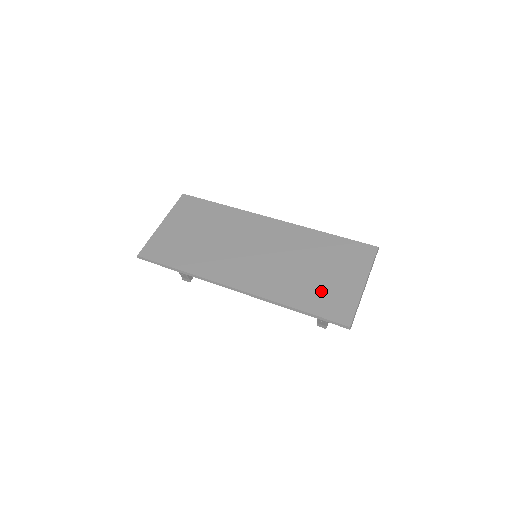
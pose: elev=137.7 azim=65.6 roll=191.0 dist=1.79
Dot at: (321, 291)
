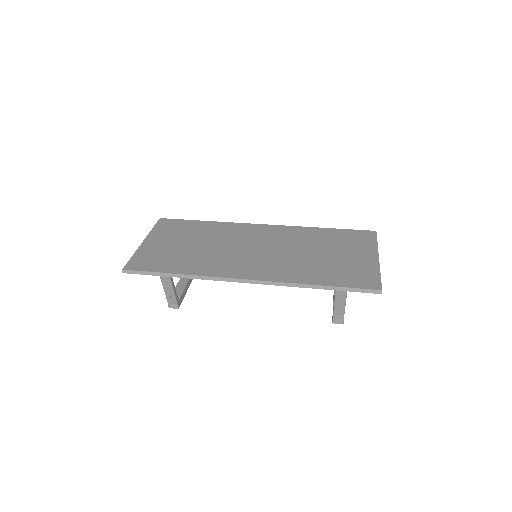
Dot at: (338, 268)
